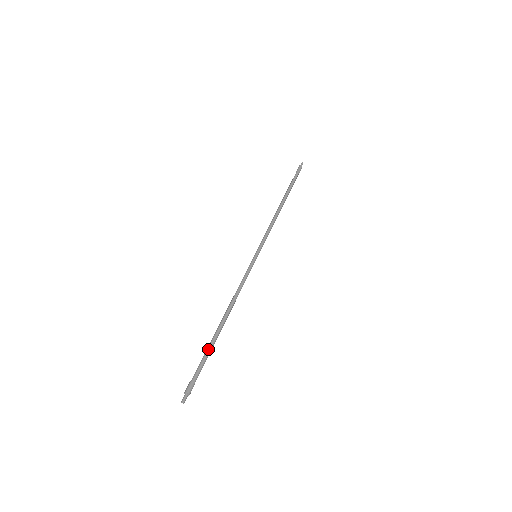
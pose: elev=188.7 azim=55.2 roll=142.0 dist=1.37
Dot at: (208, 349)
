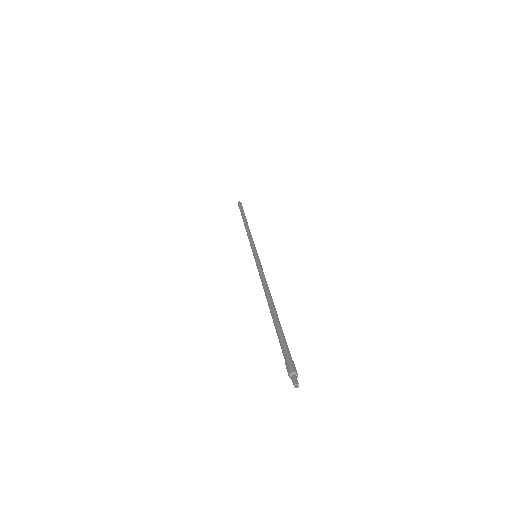
Dot at: (281, 328)
